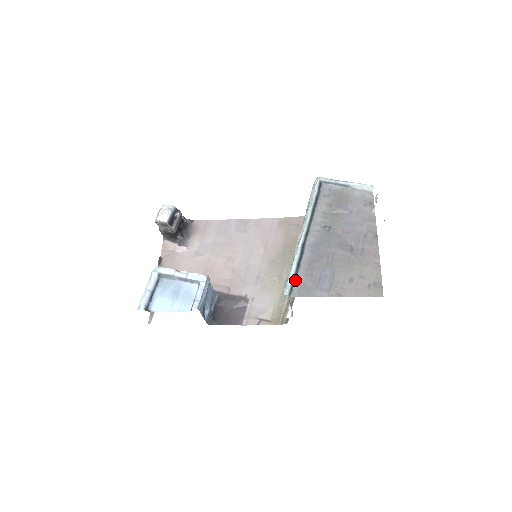
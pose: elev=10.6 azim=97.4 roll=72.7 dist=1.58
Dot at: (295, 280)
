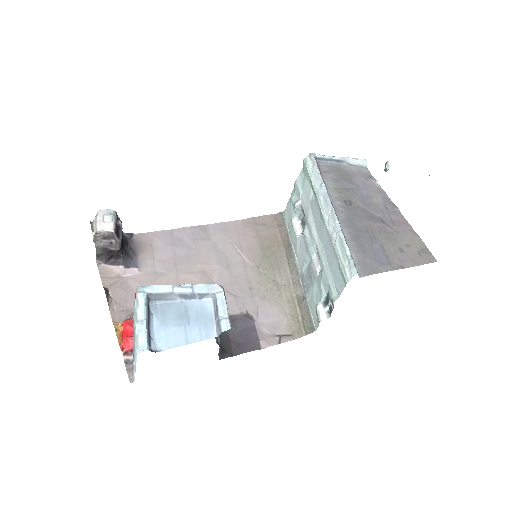
Dot at: occluded
